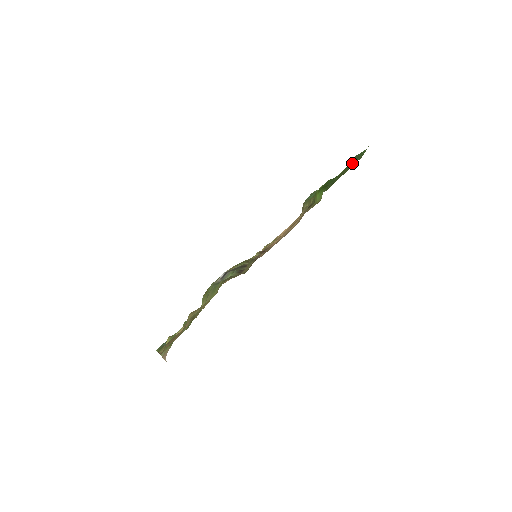
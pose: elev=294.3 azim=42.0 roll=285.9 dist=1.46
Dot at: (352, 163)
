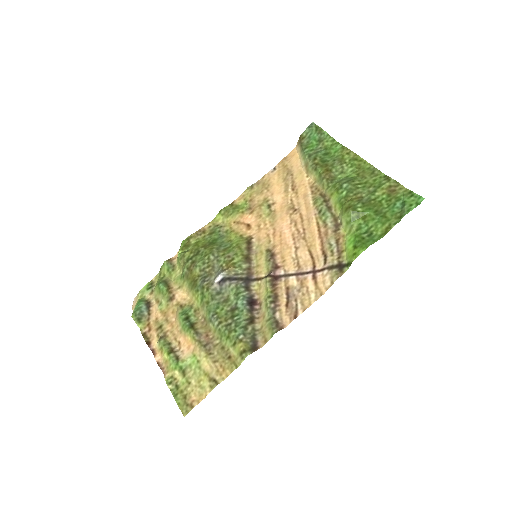
Dot at: (396, 207)
